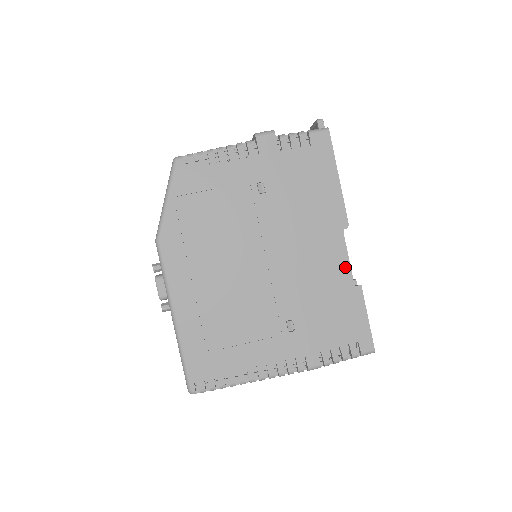
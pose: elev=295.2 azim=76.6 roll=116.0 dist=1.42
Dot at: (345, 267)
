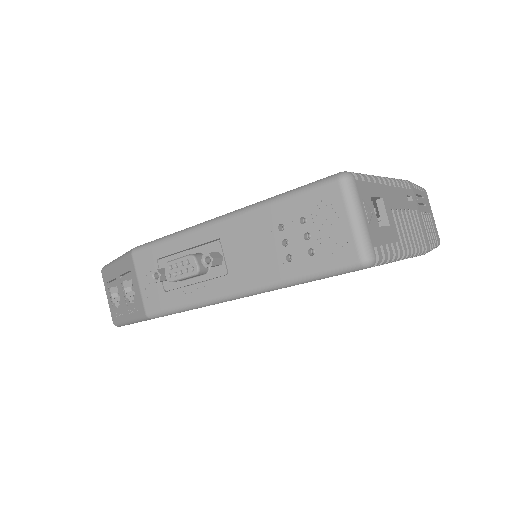
Dot at: occluded
